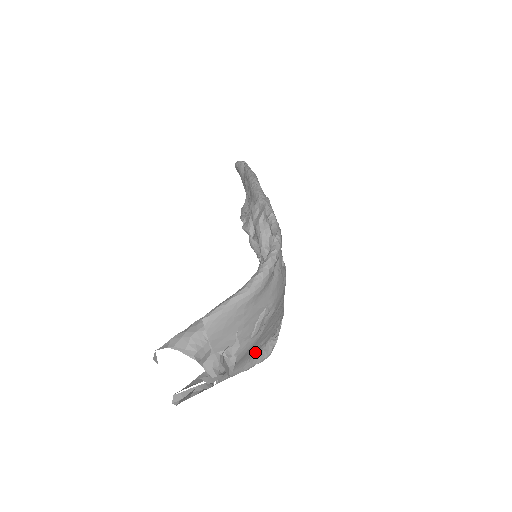
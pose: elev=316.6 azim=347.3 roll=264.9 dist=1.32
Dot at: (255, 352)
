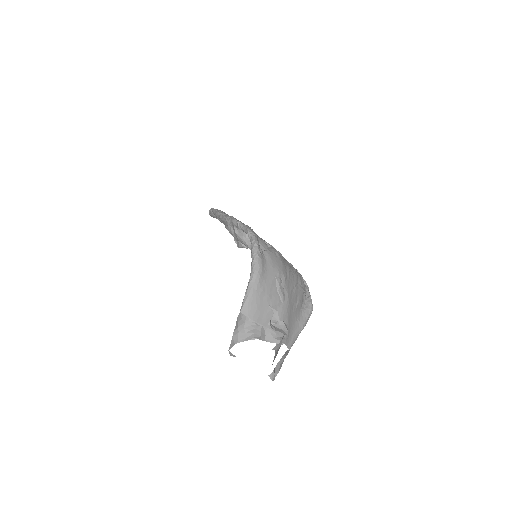
Dot at: (299, 312)
